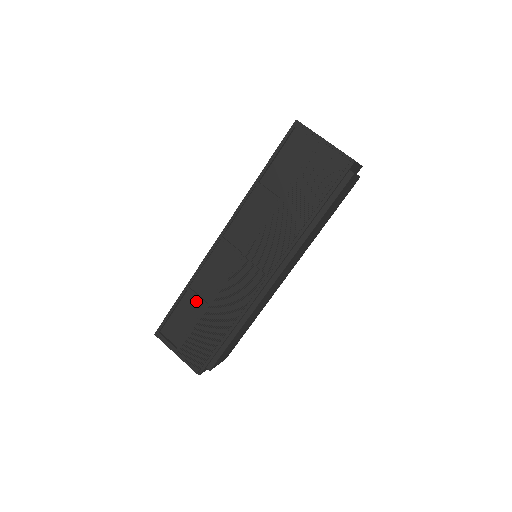
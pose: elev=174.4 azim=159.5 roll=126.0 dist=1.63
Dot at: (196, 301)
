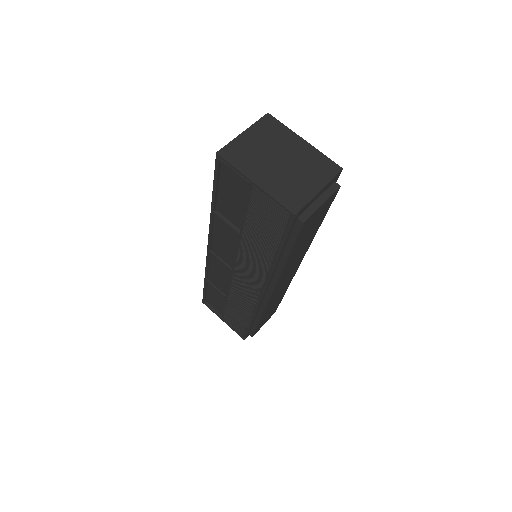
Dot at: occluded
